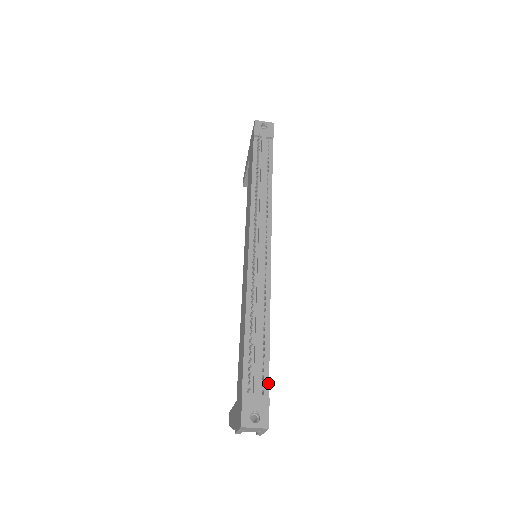
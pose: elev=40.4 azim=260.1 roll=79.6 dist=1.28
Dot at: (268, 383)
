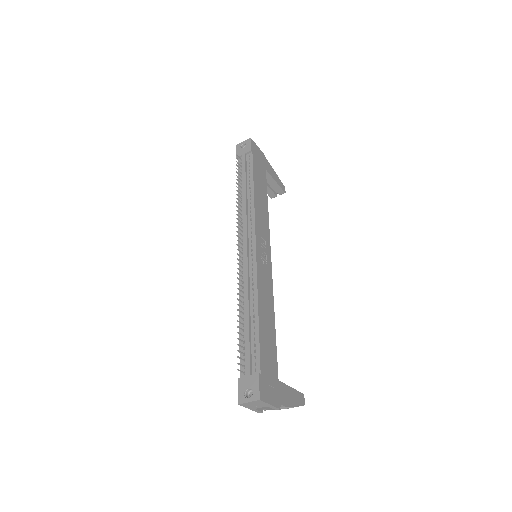
Dot at: (259, 361)
